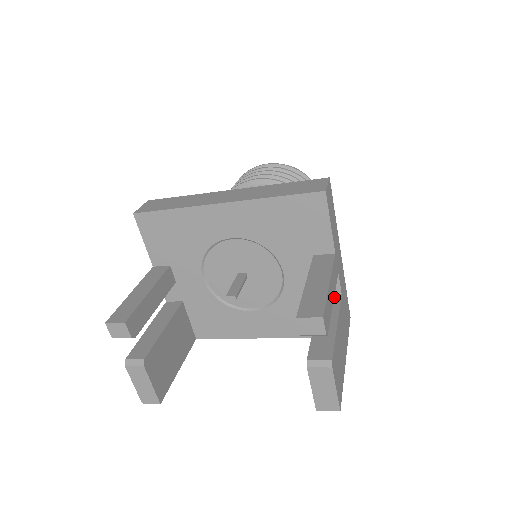
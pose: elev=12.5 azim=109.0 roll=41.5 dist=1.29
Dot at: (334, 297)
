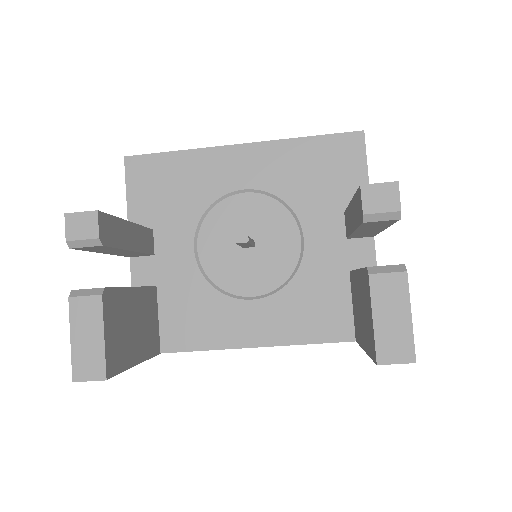
Dot at: occluded
